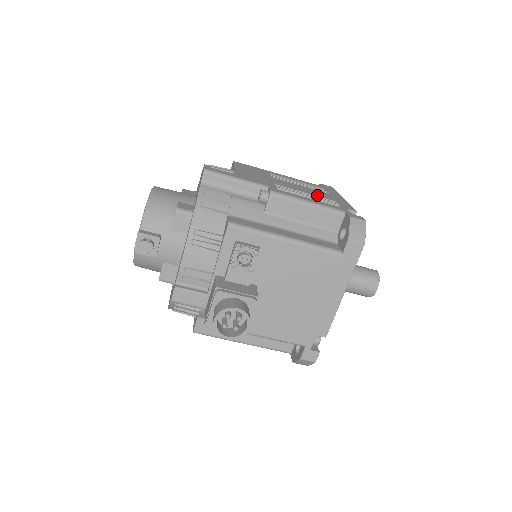
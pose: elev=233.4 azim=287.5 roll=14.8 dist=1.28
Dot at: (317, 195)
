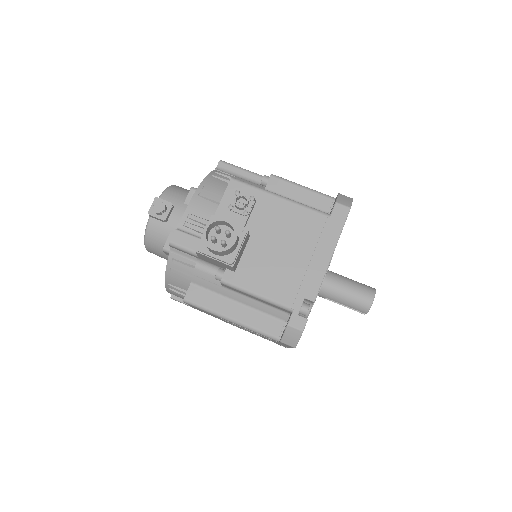
Dot at: occluded
